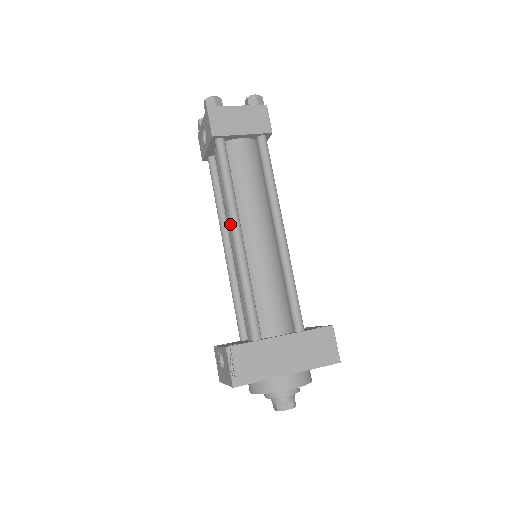
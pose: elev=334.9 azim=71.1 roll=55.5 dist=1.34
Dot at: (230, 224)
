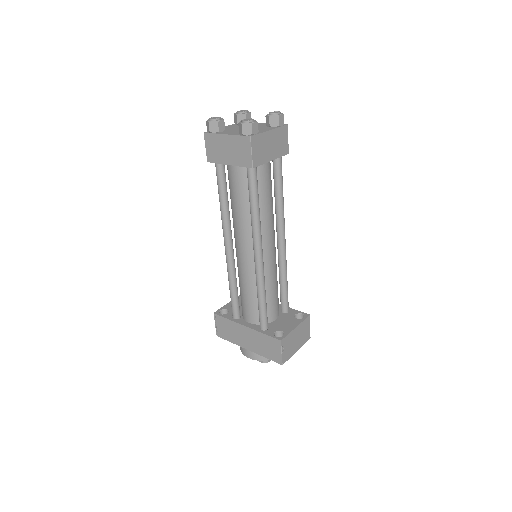
Dot at: occluded
